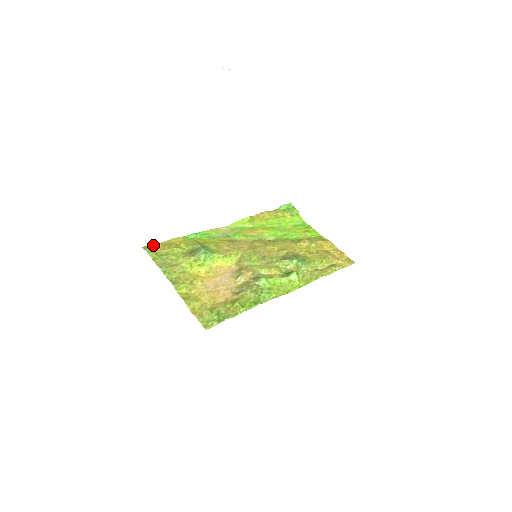
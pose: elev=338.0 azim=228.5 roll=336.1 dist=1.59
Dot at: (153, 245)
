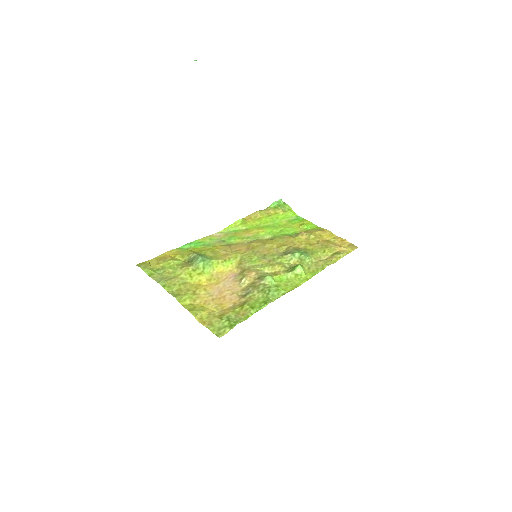
Dot at: (147, 261)
